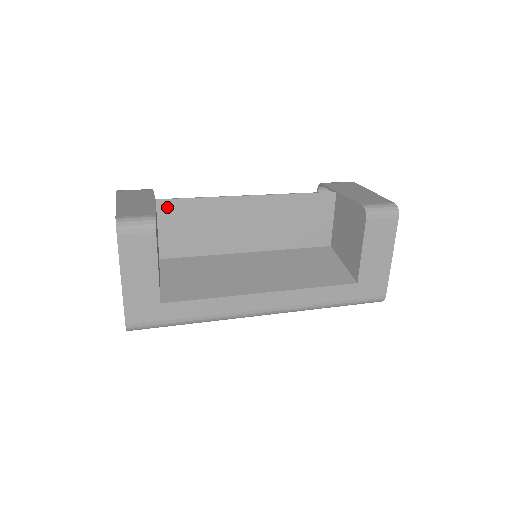
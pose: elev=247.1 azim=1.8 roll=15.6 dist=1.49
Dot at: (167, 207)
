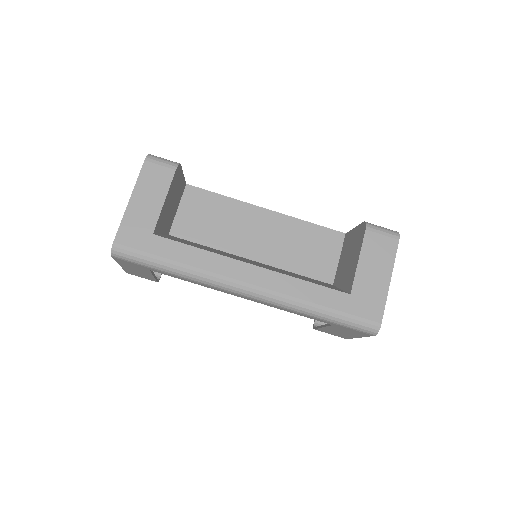
Dot at: (193, 193)
